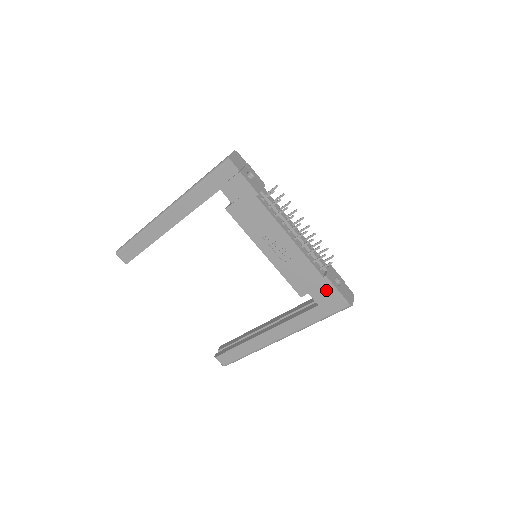
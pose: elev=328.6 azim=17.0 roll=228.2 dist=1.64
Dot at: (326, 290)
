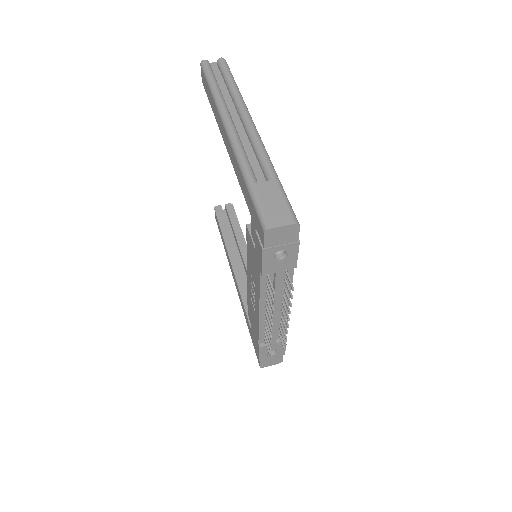
Dot at: (256, 344)
